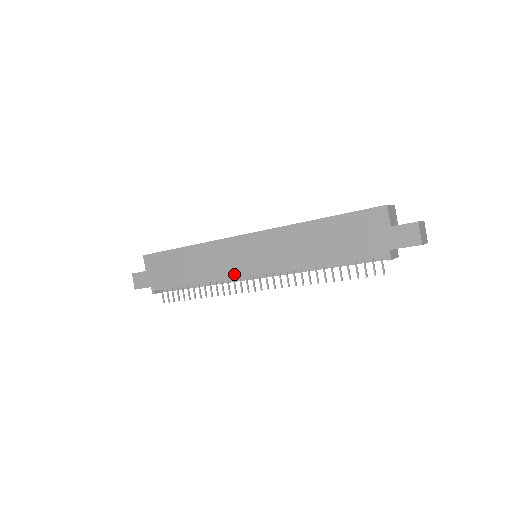
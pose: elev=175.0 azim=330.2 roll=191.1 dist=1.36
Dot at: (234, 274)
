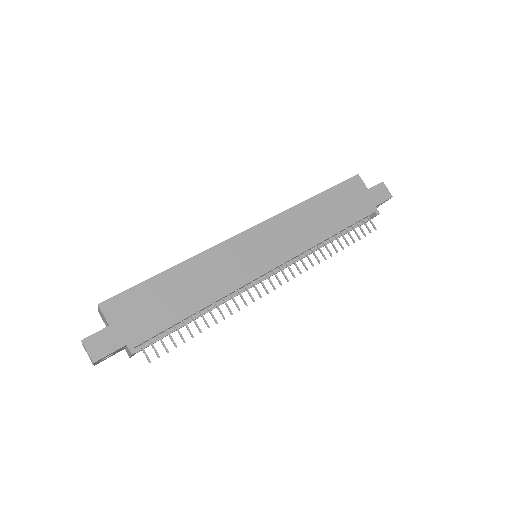
Dot at: (250, 276)
